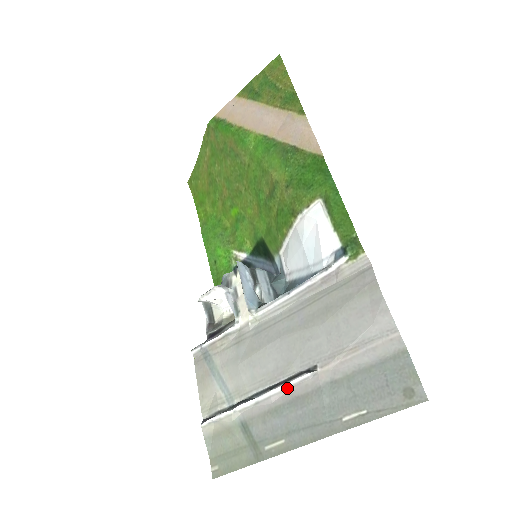
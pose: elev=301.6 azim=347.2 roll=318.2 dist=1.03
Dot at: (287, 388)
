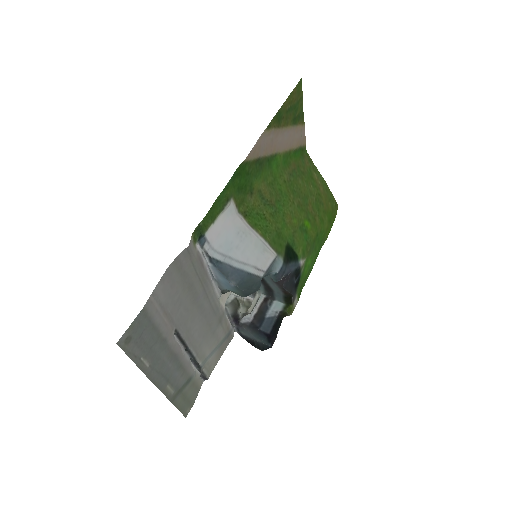
Dot at: (182, 349)
